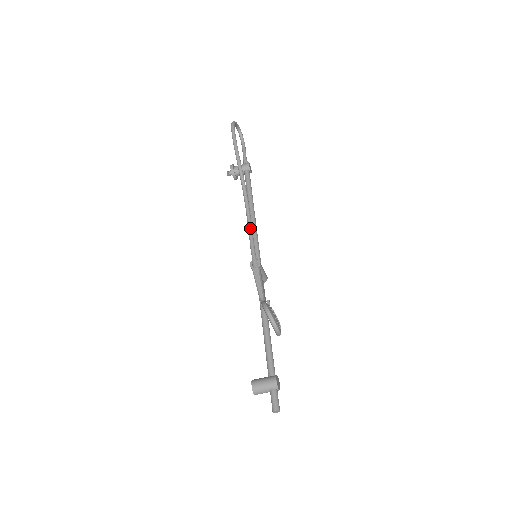
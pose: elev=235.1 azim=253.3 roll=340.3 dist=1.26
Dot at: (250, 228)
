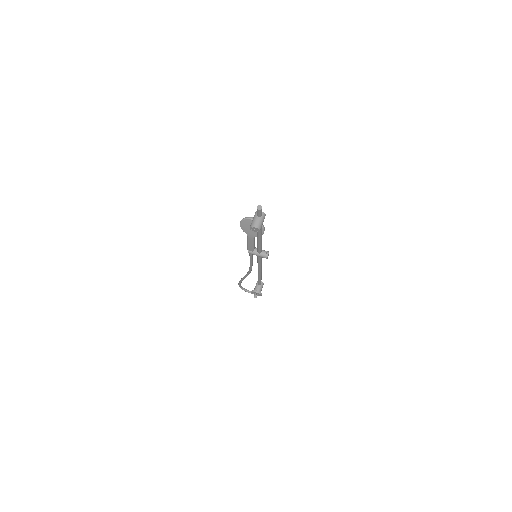
Dot at: occluded
